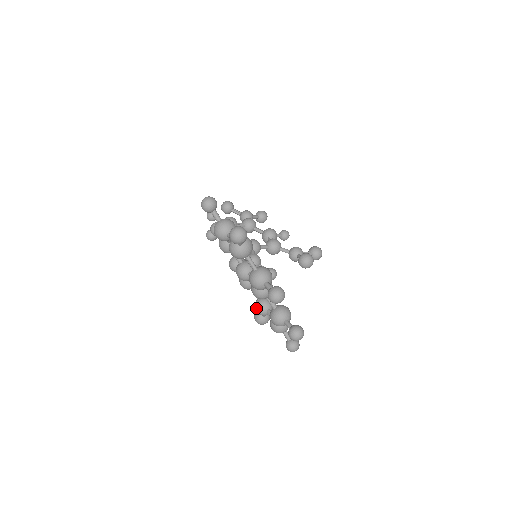
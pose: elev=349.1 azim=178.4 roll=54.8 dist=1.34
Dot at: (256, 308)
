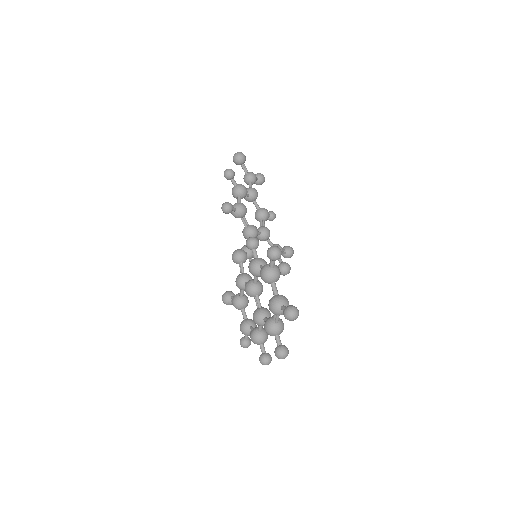
Dot at: (235, 302)
